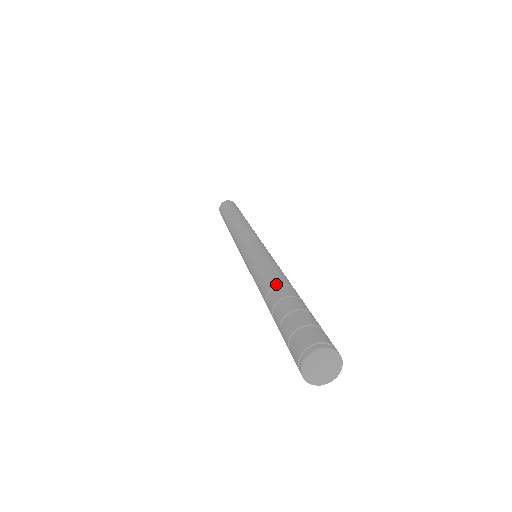
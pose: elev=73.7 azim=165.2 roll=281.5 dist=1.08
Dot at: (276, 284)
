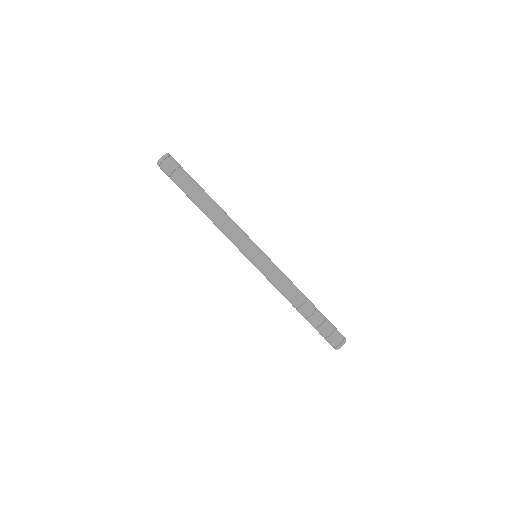
Dot at: (304, 300)
